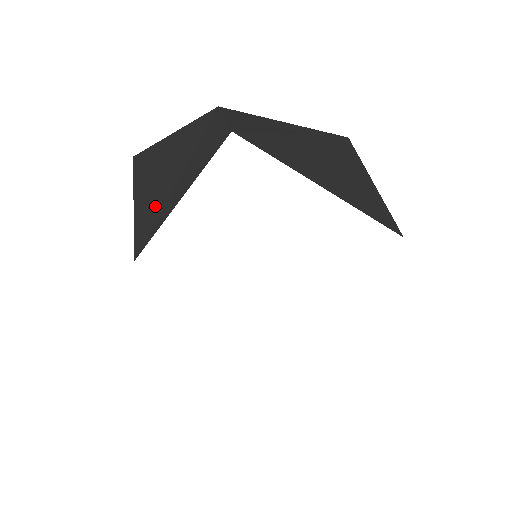
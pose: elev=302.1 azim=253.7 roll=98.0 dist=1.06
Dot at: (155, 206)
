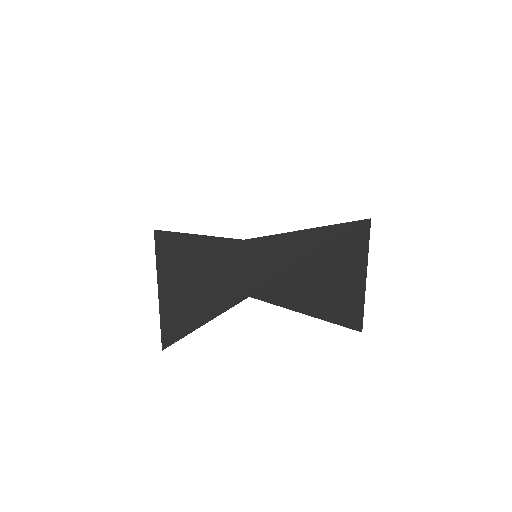
Dot at: (177, 314)
